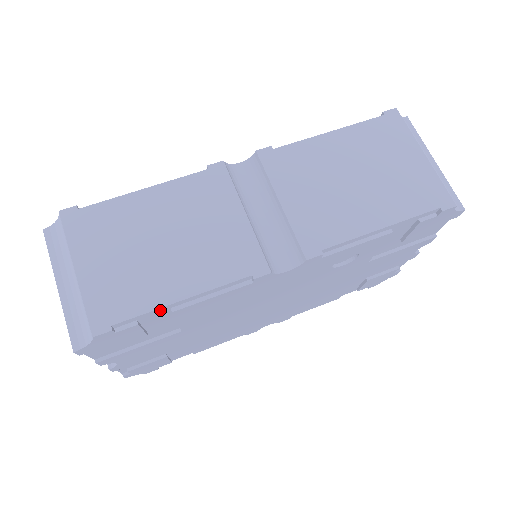
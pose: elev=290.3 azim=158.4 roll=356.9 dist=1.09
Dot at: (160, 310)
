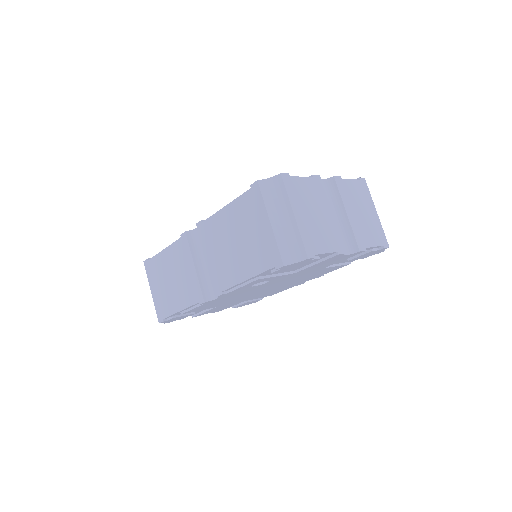
Dot at: occluded
